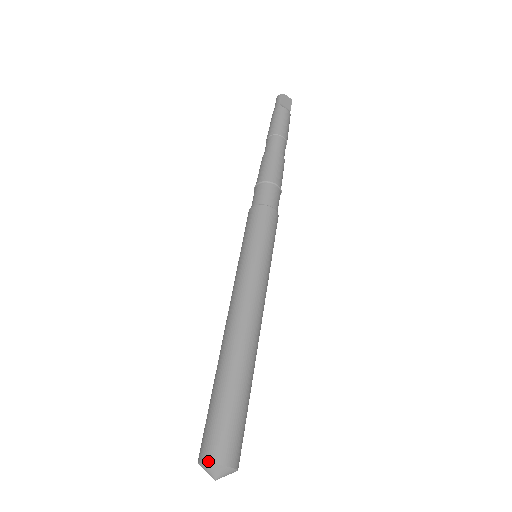
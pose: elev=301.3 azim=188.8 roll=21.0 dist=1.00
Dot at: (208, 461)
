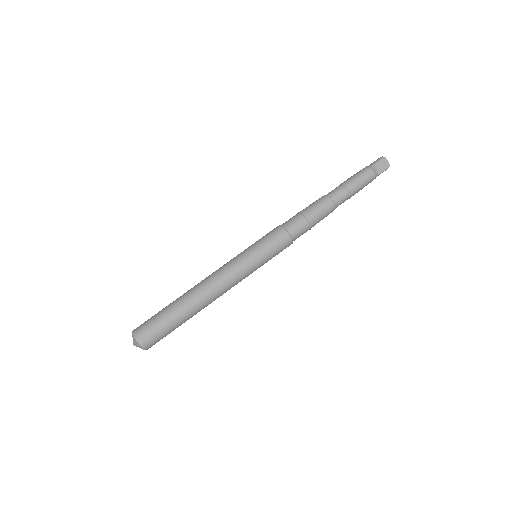
Dot at: (134, 334)
